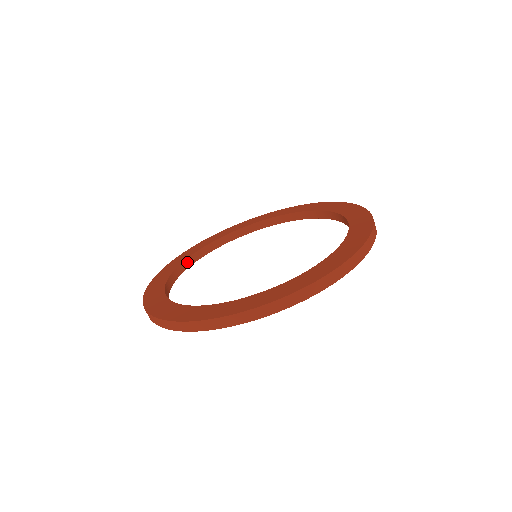
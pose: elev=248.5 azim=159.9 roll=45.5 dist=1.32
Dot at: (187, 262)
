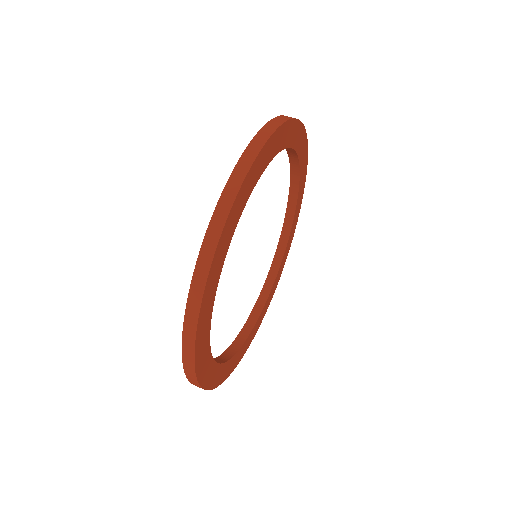
Dot at: (250, 322)
